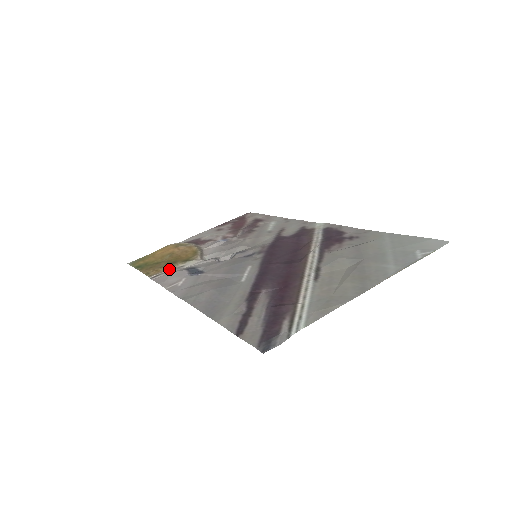
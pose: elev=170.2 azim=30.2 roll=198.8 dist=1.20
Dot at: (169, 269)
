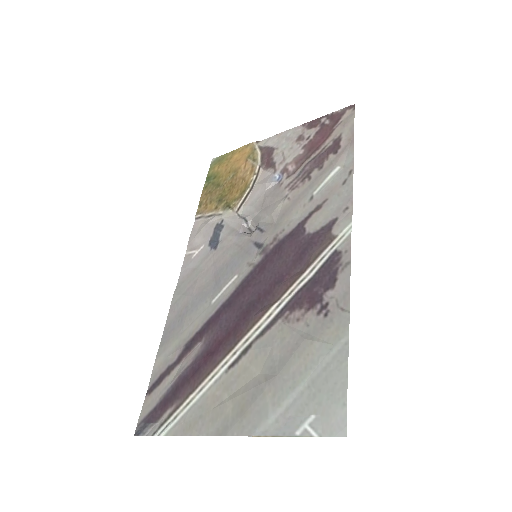
Dot at: (210, 213)
